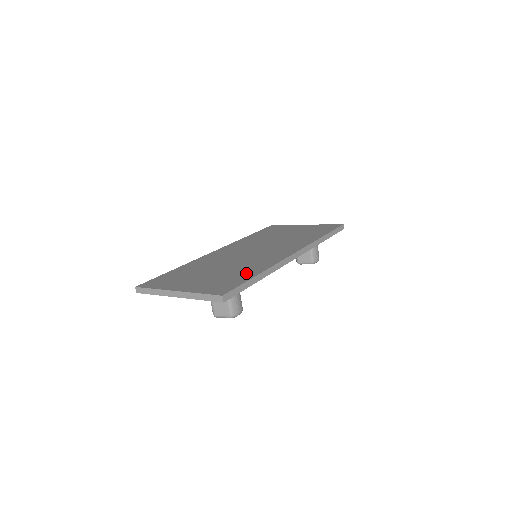
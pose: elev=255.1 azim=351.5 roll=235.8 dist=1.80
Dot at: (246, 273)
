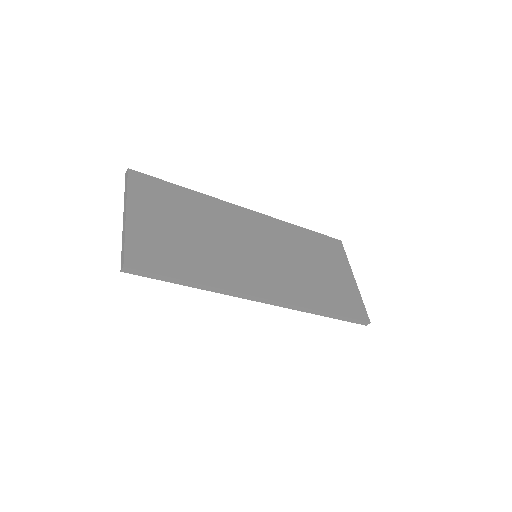
Dot at: (192, 267)
